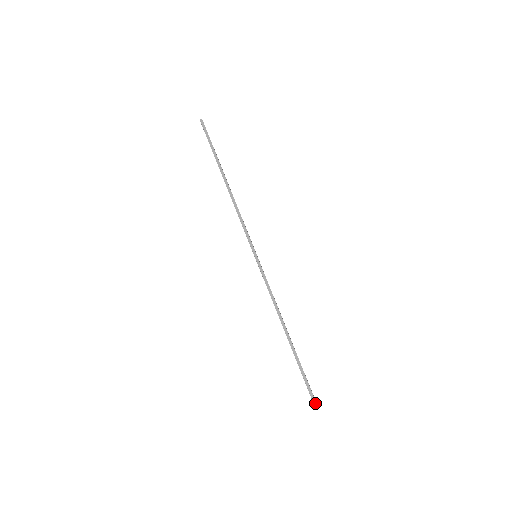
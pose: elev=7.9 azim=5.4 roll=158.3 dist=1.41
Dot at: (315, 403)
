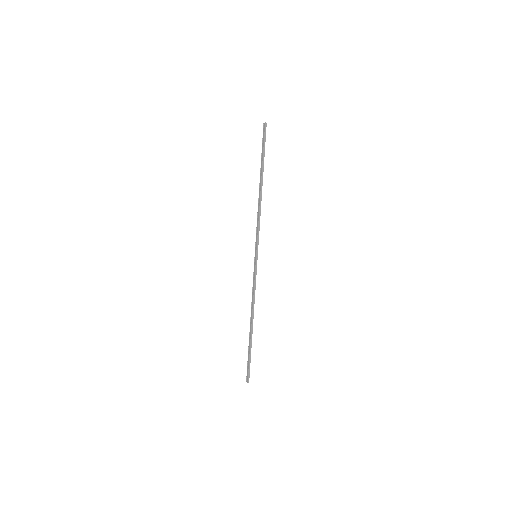
Dot at: occluded
